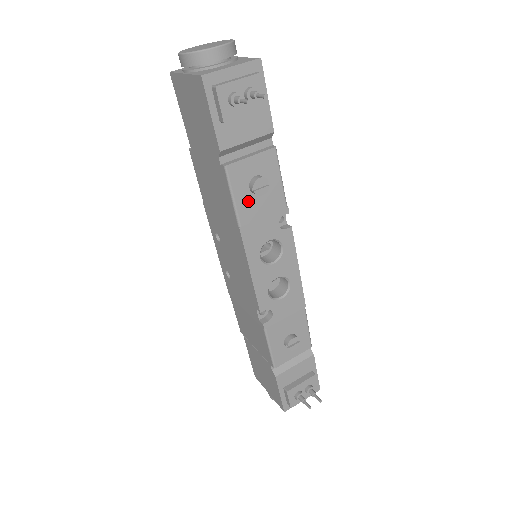
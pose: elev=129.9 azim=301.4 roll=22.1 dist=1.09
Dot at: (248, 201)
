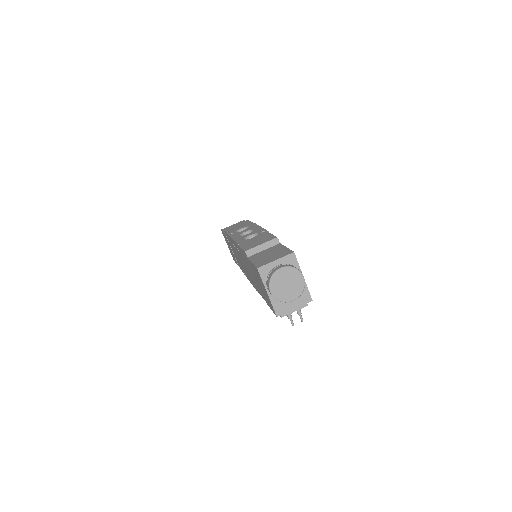
Dot at: occluded
